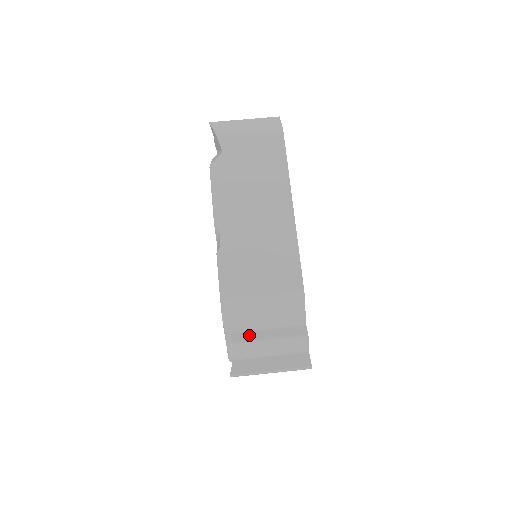
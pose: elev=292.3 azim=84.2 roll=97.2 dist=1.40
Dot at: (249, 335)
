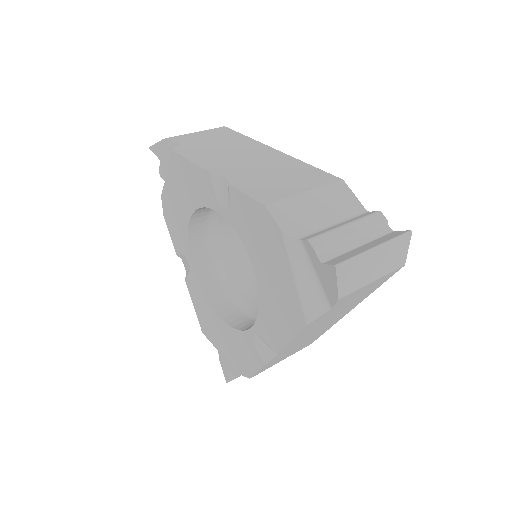
Dot at: (320, 232)
